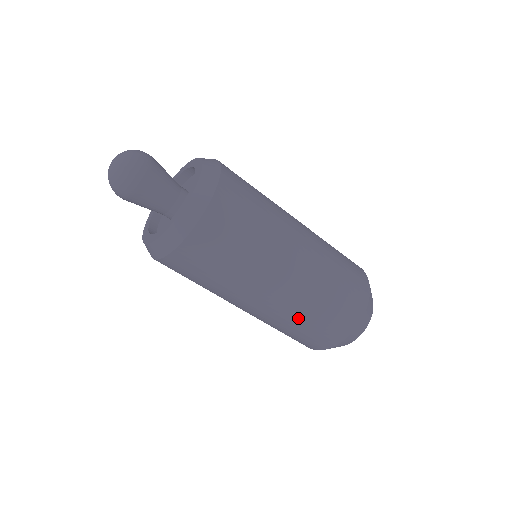
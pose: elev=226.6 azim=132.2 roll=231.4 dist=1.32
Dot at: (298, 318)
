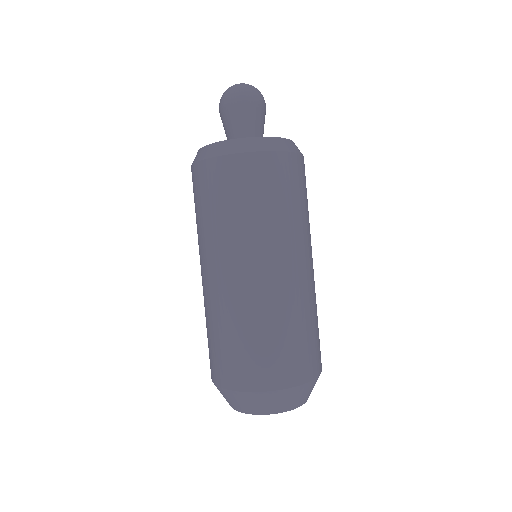
Dot at: (239, 321)
